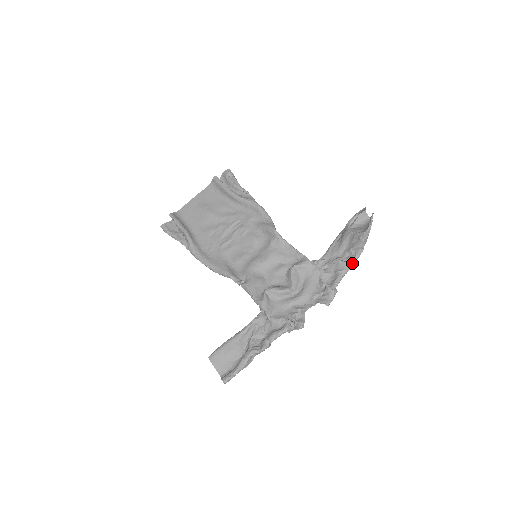
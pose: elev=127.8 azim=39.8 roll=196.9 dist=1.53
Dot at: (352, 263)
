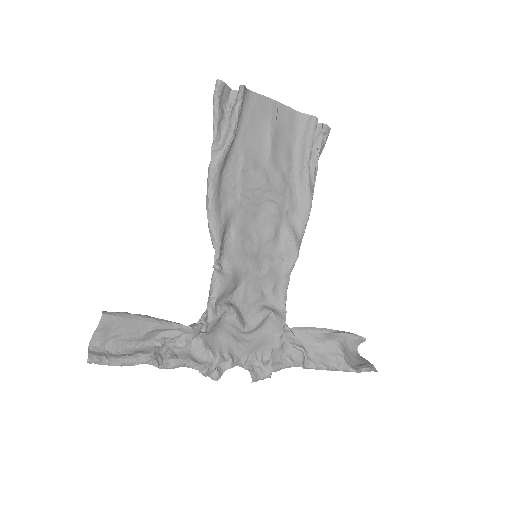
Dot at: (307, 368)
